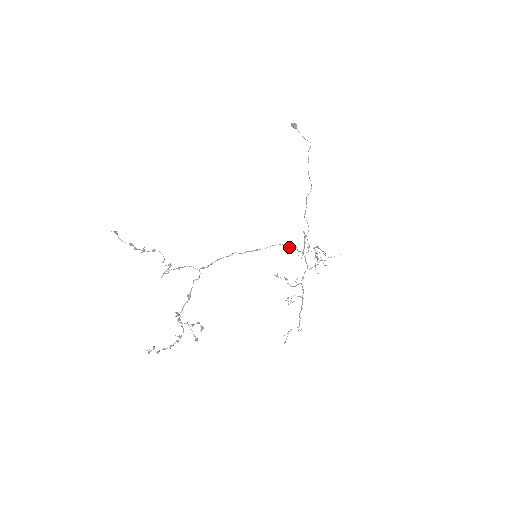
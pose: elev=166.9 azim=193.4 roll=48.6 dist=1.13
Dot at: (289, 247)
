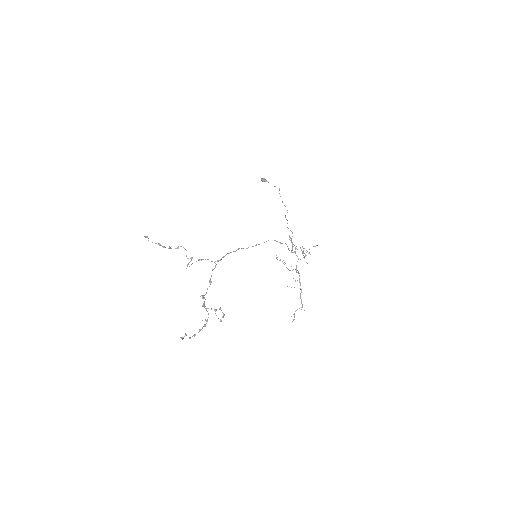
Dot at: (281, 243)
